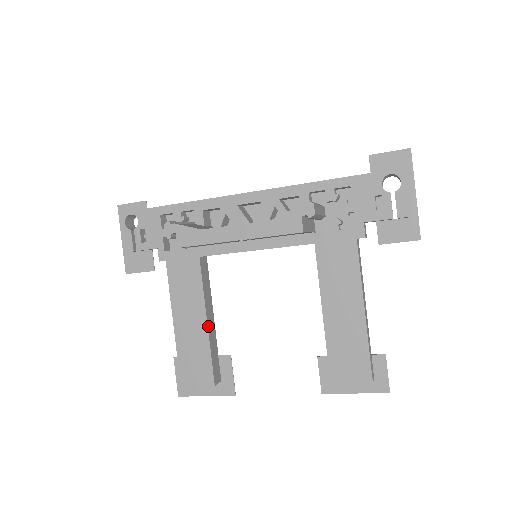
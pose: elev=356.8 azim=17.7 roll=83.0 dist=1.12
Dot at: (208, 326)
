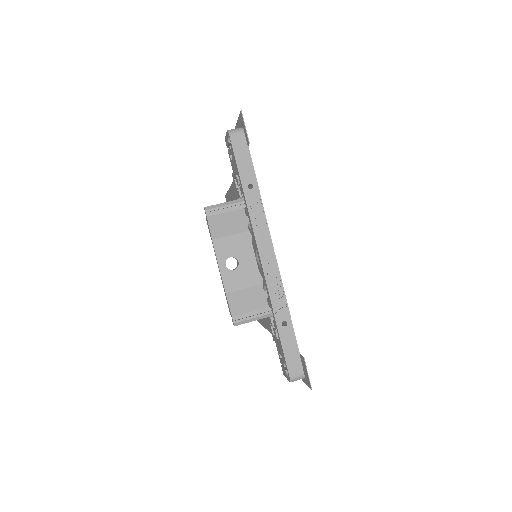
Dot at: occluded
